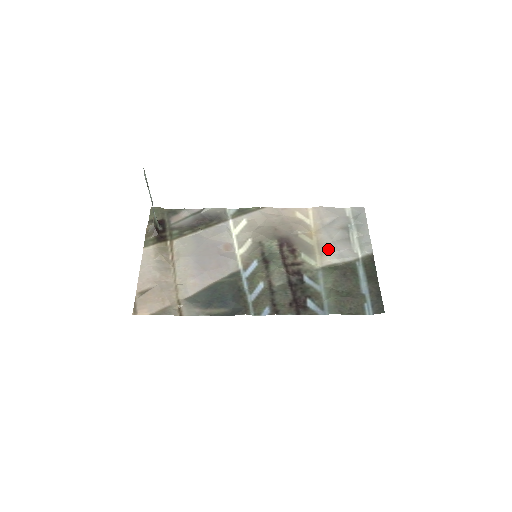
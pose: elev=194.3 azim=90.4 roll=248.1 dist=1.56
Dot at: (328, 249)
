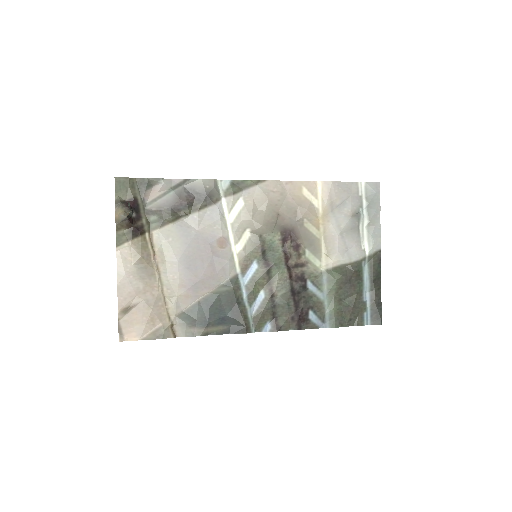
Dot at: (336, 246)
